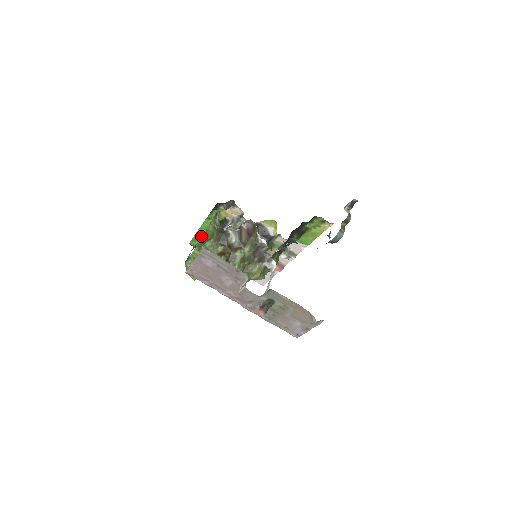
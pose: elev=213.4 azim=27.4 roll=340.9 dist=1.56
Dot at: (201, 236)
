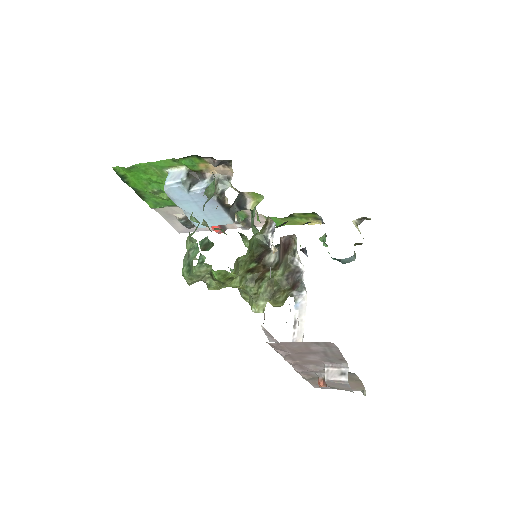
Dot at: (142, 169)
